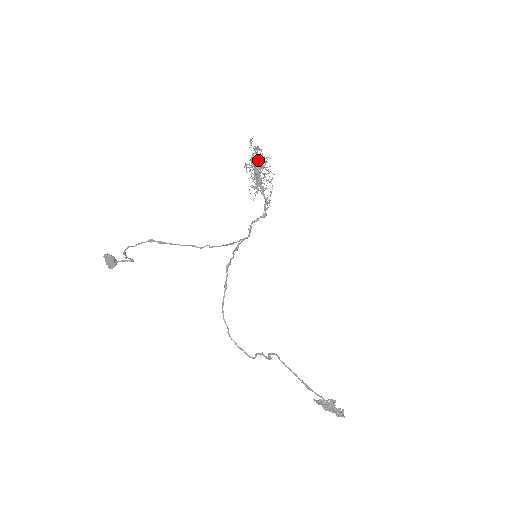
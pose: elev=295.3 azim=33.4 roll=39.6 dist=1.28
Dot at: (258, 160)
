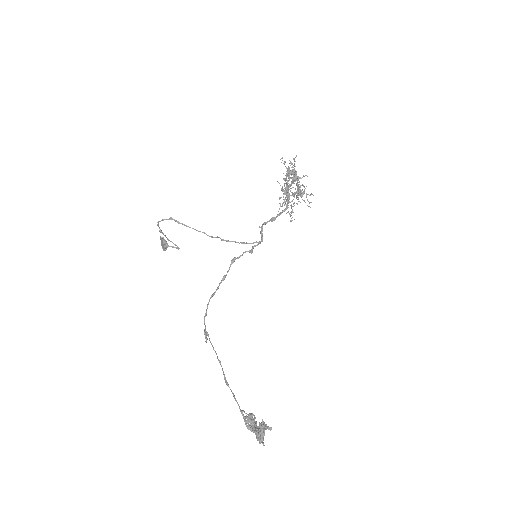
Dot at: (287, 173)
